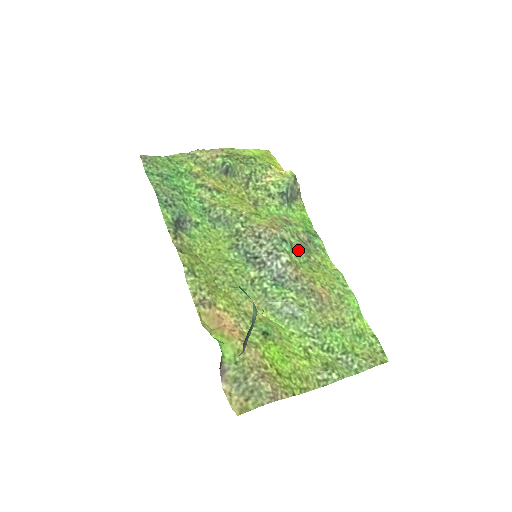
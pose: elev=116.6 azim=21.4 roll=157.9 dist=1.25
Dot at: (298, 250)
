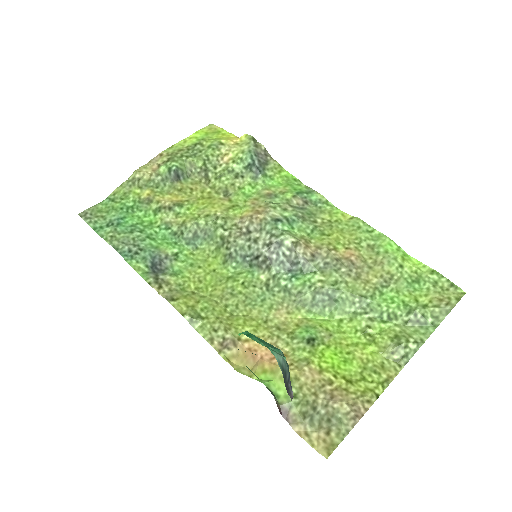
Dot at: (298, 222)
